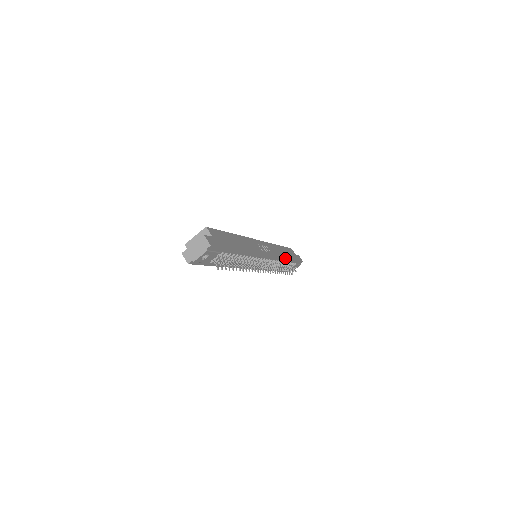
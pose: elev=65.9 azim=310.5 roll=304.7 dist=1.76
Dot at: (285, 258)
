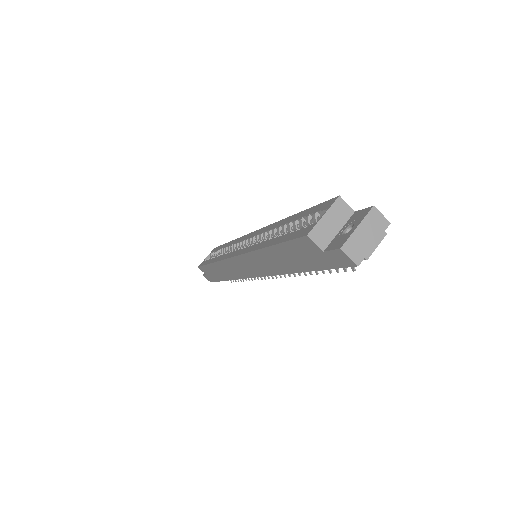
Dot at: occluded
